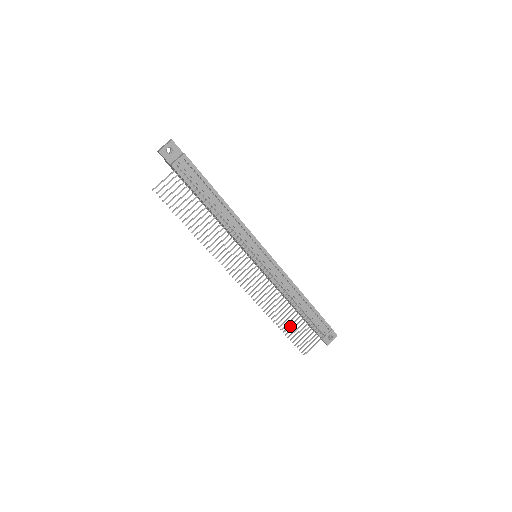
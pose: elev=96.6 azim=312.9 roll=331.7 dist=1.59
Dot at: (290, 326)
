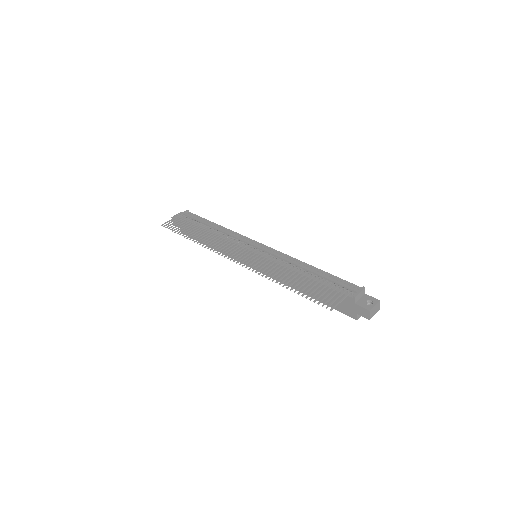
Dot at: (301, 286)
